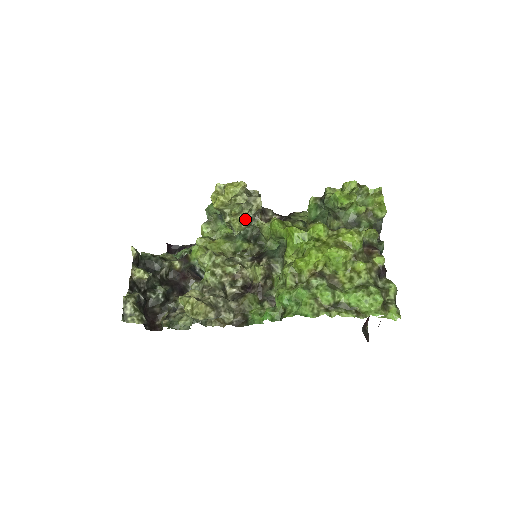
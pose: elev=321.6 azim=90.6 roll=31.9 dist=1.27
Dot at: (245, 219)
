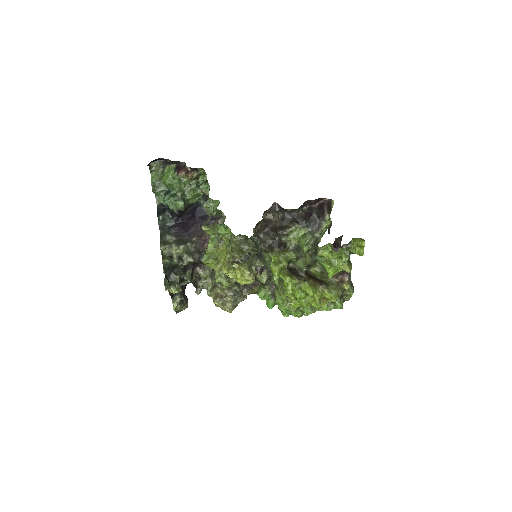
Dot at: occluded
